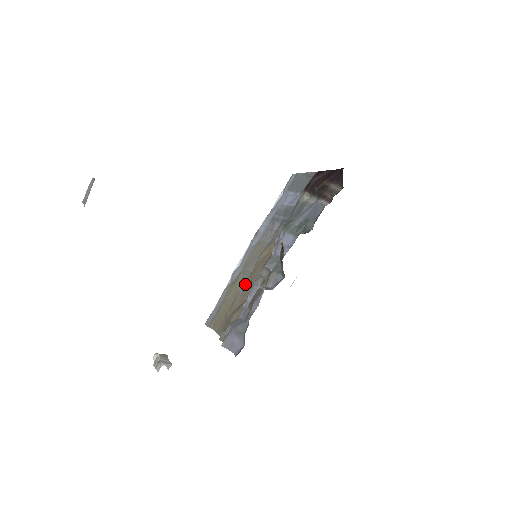
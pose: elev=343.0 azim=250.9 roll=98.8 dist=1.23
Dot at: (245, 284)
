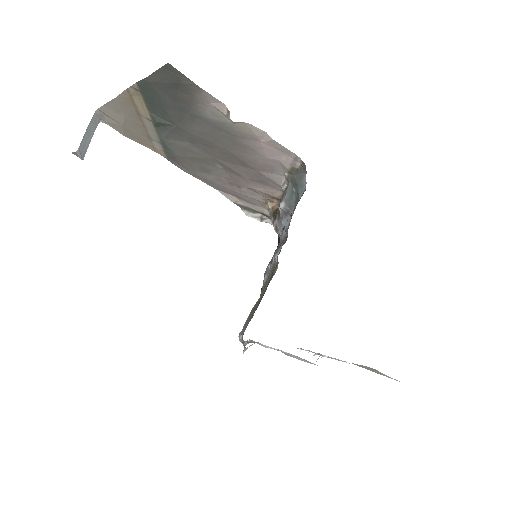
Dot at: occluded
